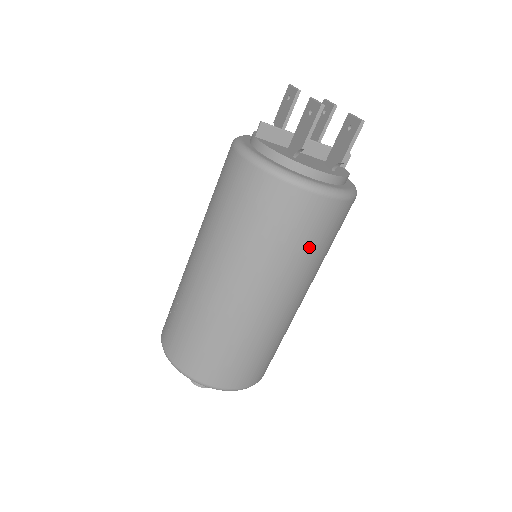
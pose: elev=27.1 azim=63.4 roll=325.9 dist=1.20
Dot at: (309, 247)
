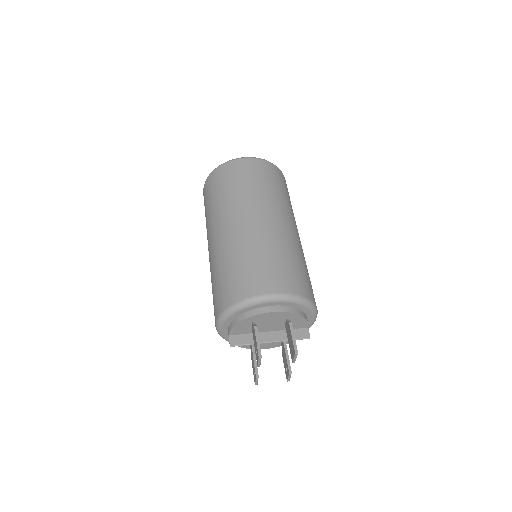
Dot at: occluded
